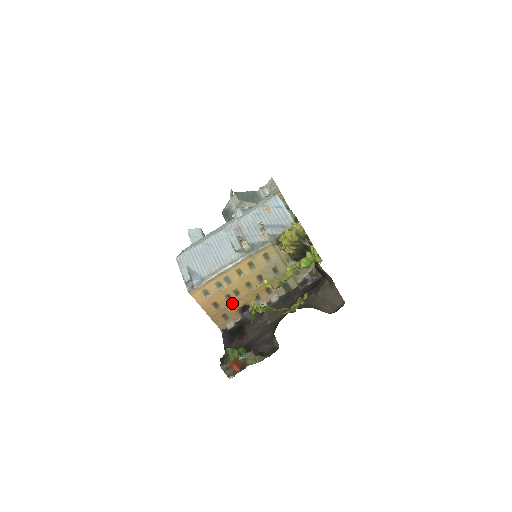
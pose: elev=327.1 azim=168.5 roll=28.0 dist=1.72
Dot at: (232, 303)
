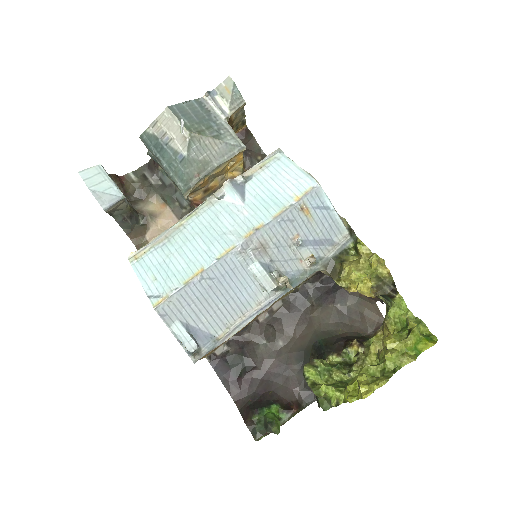
Dot at: (234, 334)
